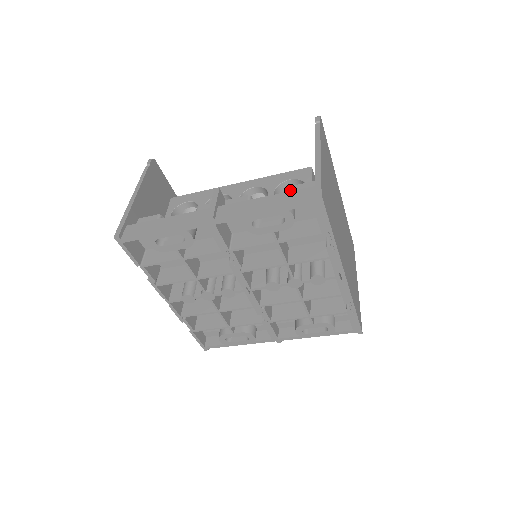
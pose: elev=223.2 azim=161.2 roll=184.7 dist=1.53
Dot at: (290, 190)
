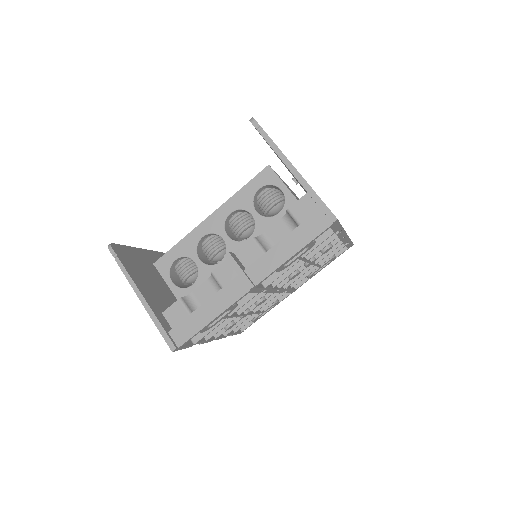
Dot at: (265, 197)
